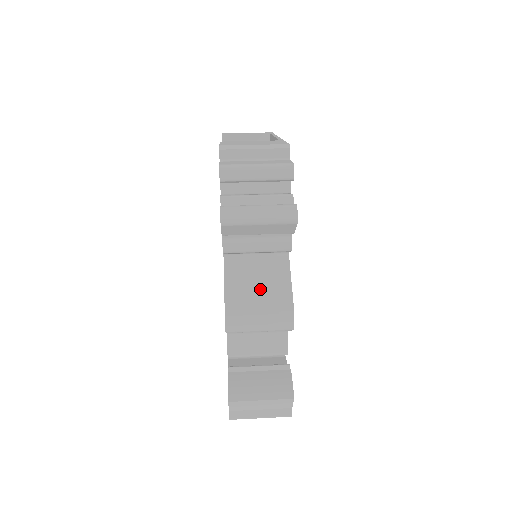
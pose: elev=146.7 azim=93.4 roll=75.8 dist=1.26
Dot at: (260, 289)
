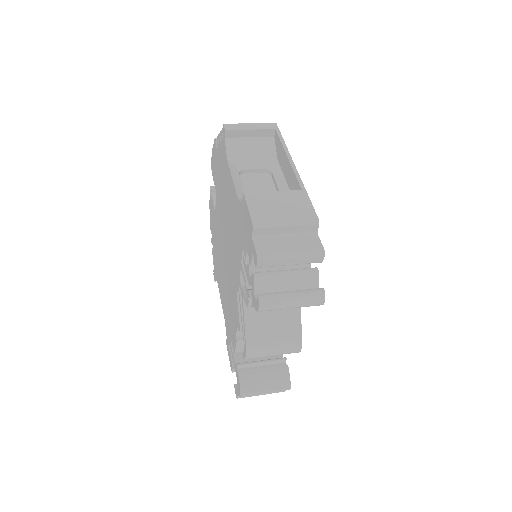
Dot at: (275, 327)
